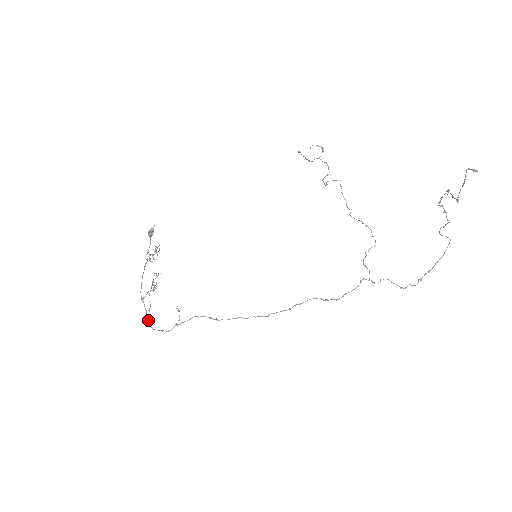
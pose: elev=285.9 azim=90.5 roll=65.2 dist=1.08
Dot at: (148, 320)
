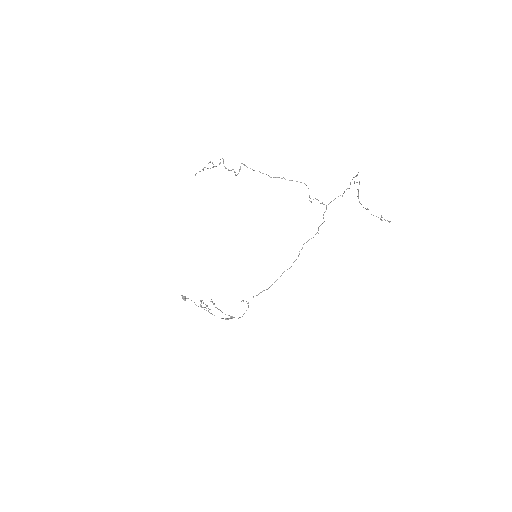
Dot at: occluded
